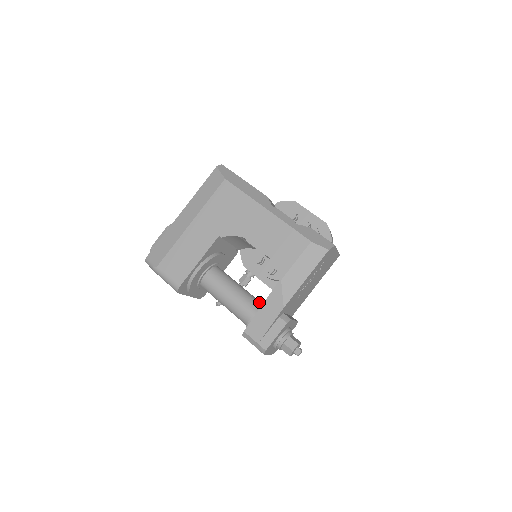
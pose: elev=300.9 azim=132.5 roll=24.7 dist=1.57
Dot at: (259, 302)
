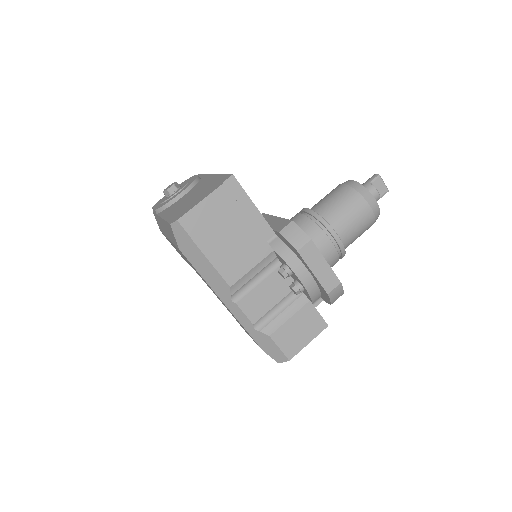
Dot at: occluded
